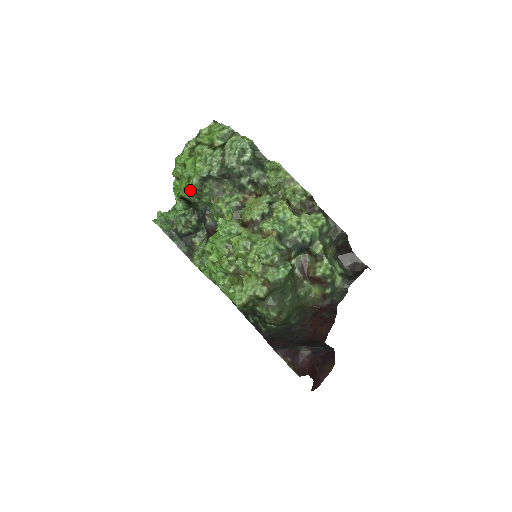
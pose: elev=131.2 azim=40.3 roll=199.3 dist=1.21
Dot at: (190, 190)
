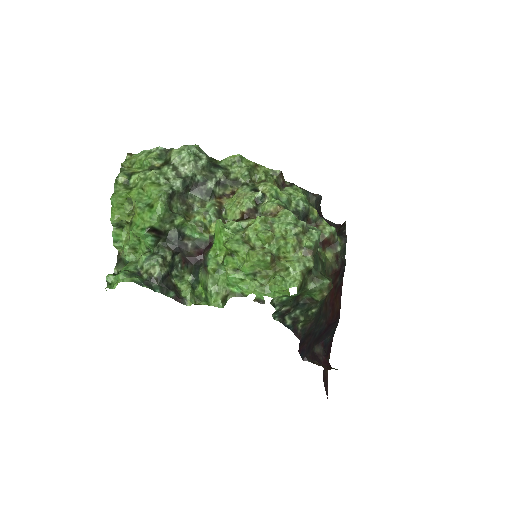
Dot at: (160, 214)
